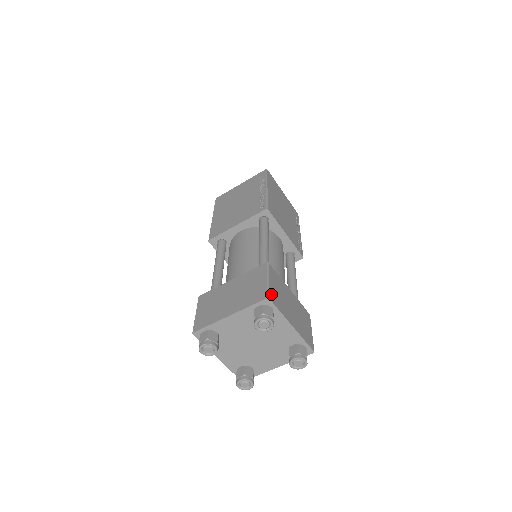
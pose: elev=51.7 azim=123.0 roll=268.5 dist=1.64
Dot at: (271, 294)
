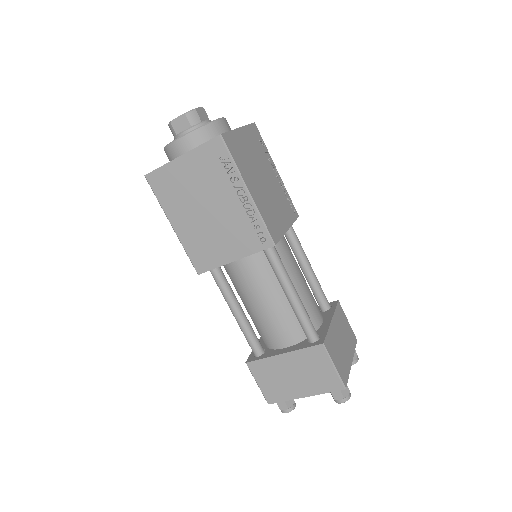
Dot at: (343, 378)
